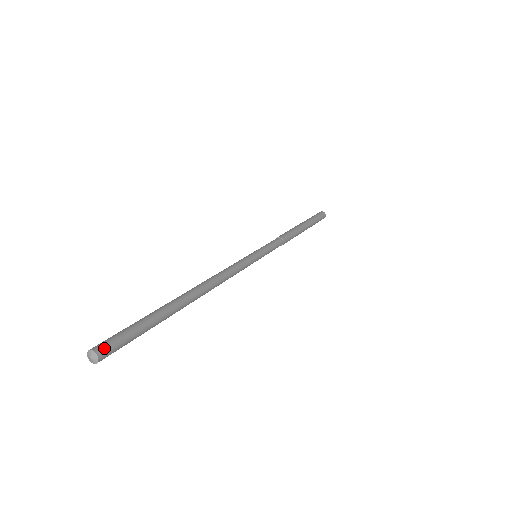
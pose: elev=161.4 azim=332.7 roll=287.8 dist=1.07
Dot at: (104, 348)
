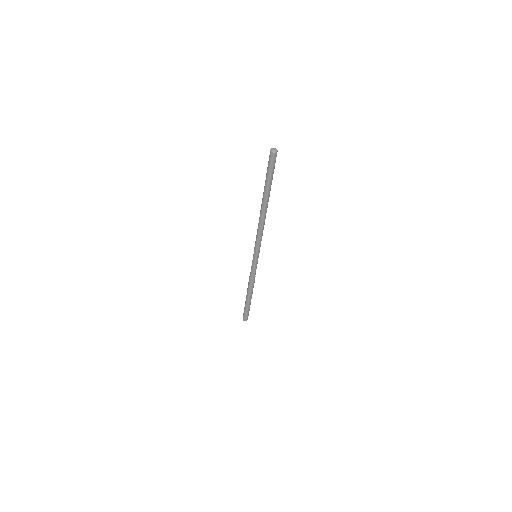
Dot at: occluded
